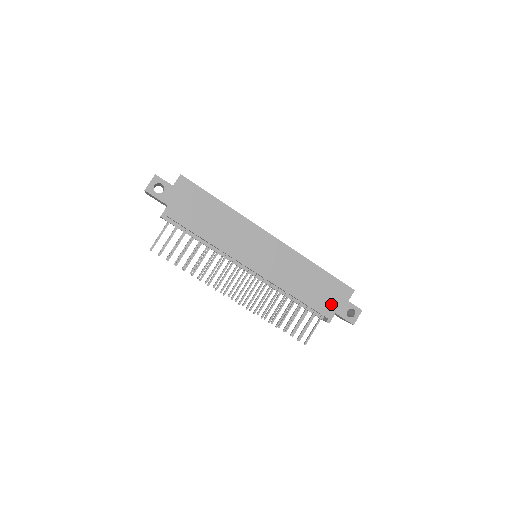
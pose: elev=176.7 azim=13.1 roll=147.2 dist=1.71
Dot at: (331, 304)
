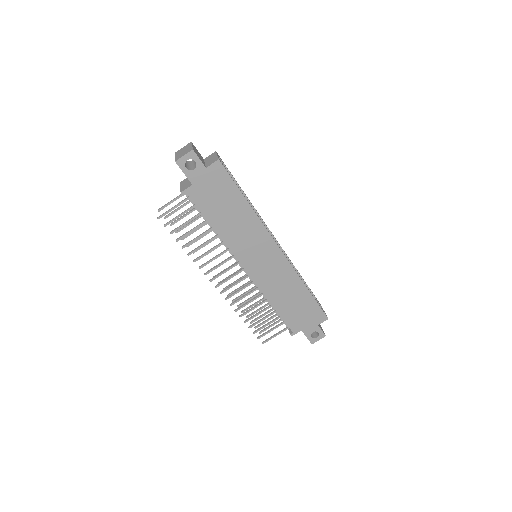
Dot at: (302, 322)
